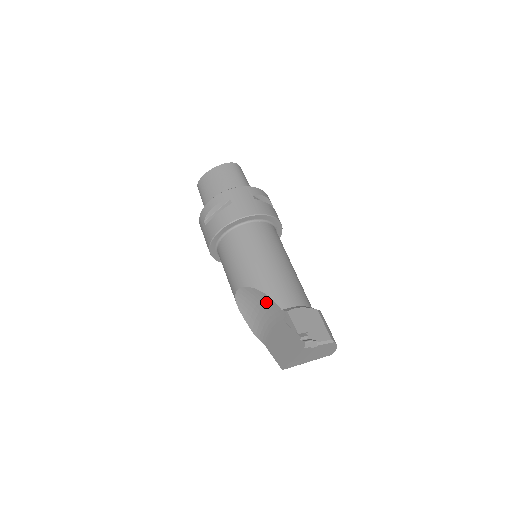
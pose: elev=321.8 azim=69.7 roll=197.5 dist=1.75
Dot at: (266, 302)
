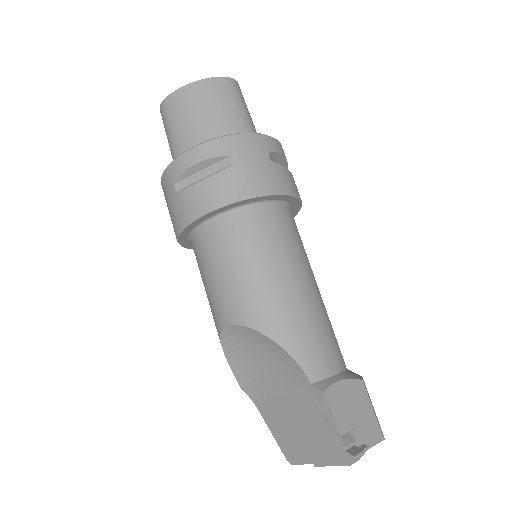
Dot at: (280, 358)
